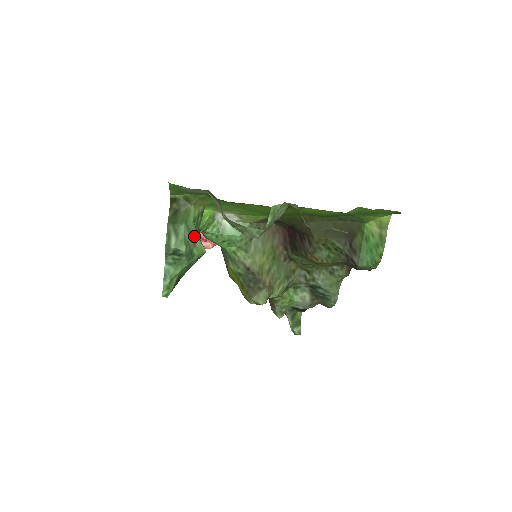
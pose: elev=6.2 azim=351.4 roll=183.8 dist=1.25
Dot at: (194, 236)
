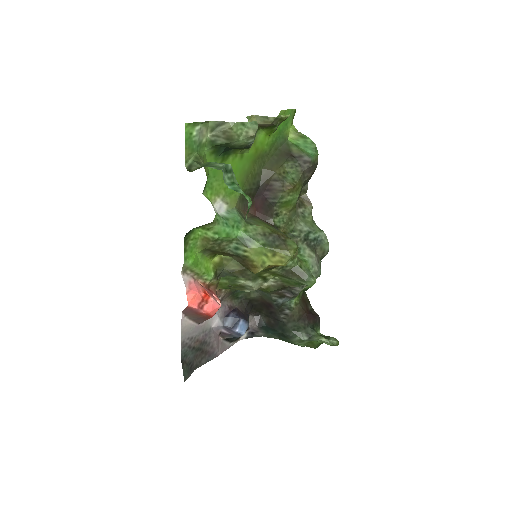
Dot at: occluded
